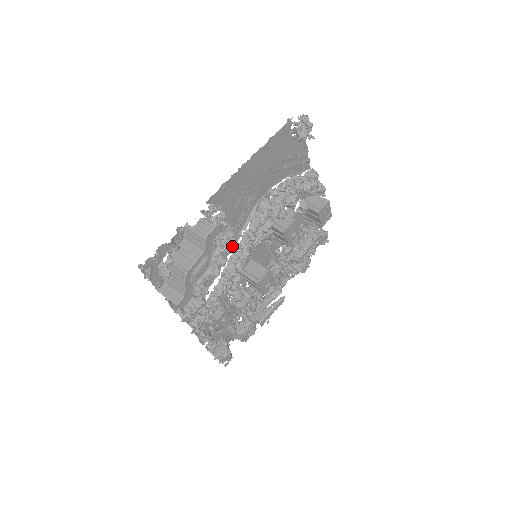
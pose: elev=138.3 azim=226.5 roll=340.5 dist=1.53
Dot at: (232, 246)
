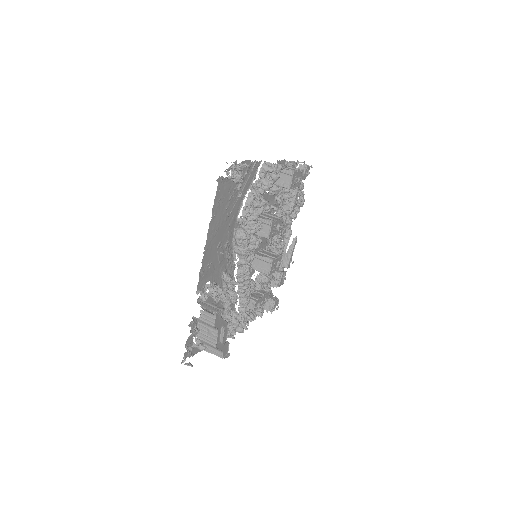
Dot at: (234, 284)
